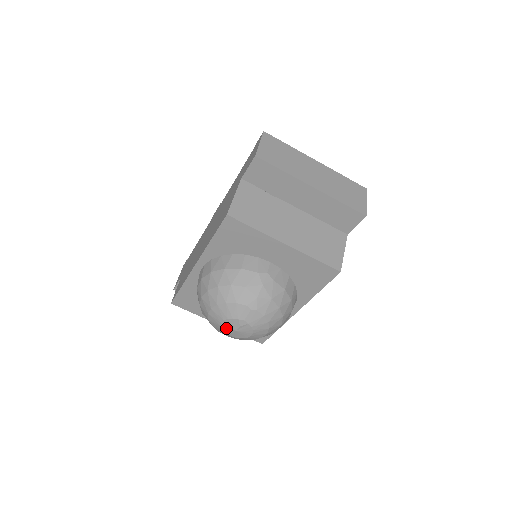
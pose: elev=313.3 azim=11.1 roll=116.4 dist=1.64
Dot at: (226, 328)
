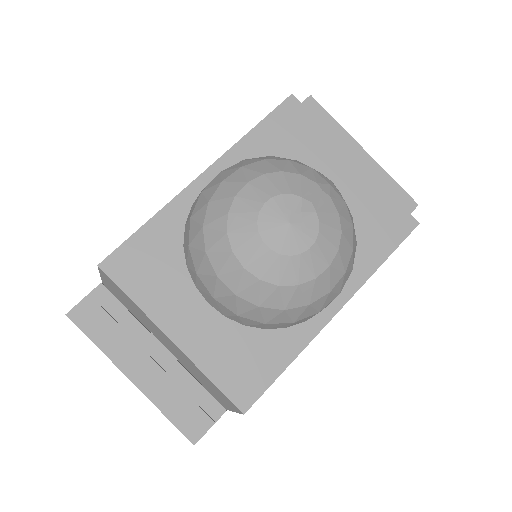
Dot at: (269, 218)
